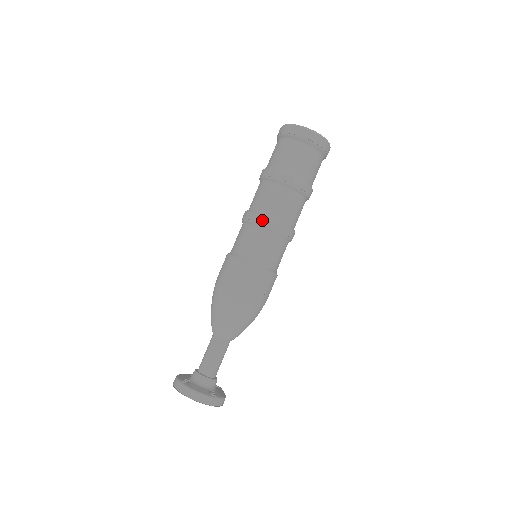
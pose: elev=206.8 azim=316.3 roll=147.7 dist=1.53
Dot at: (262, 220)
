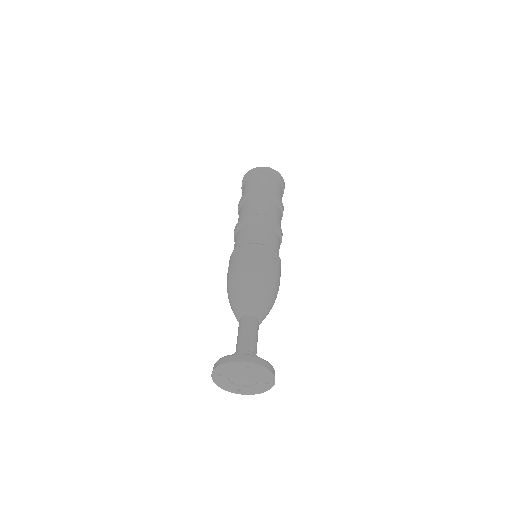
Dot at: (240, 222)
